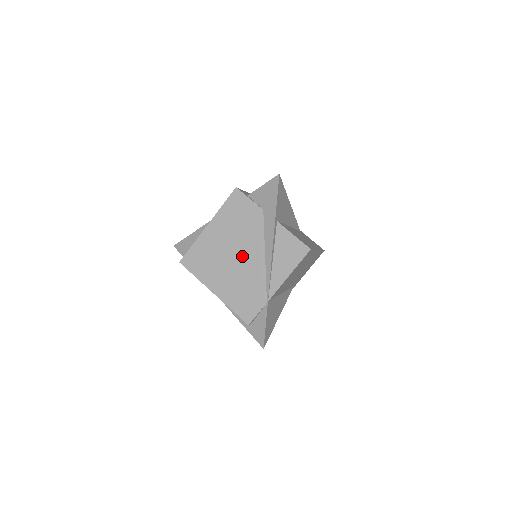
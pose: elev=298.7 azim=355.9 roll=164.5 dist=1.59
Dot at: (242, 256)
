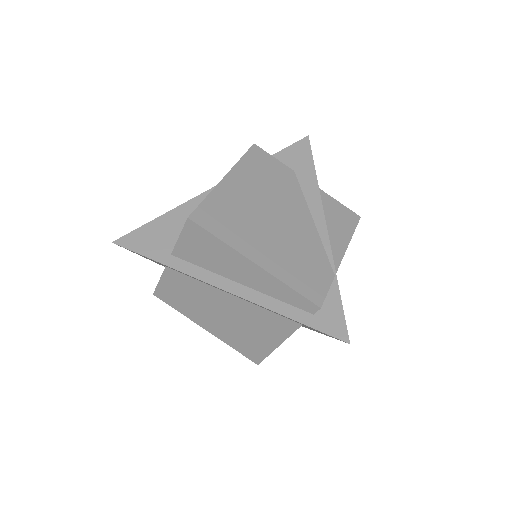
Dot at: (284, 217)
